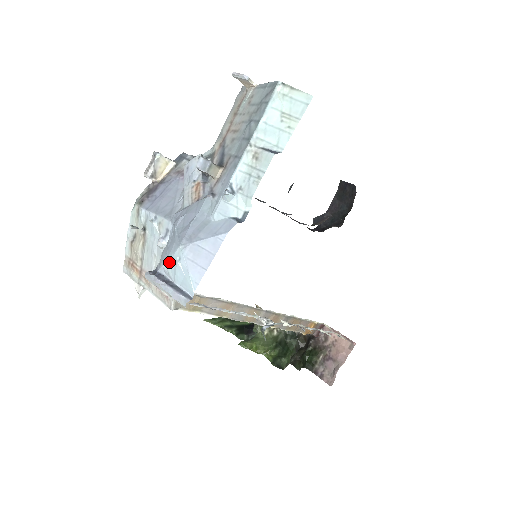
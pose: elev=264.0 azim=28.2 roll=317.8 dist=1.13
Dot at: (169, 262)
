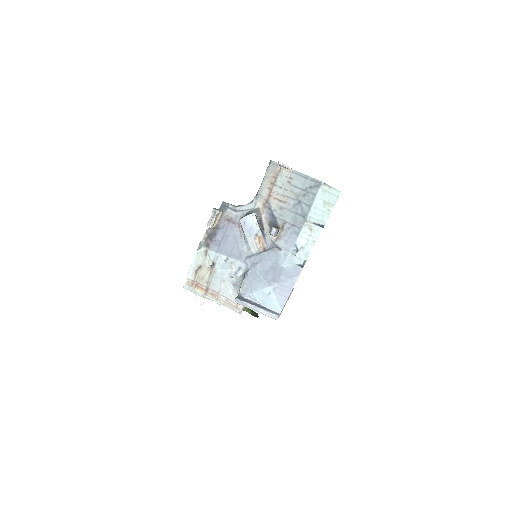
Dot at: (257, 293)
